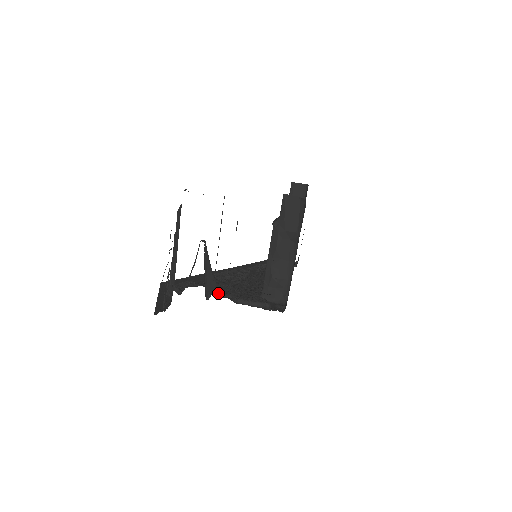
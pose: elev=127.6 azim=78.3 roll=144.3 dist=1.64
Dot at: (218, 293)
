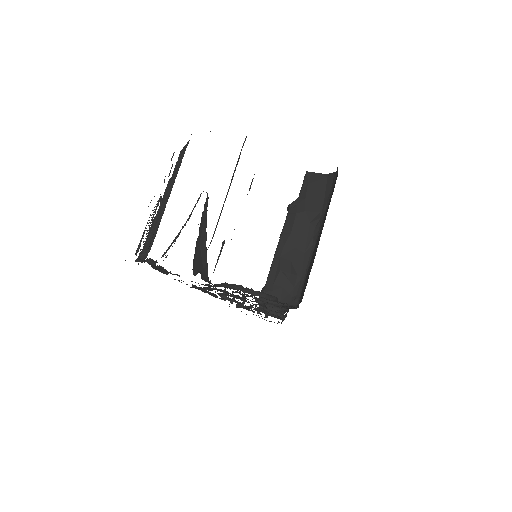
Dot at: (206, 278)
